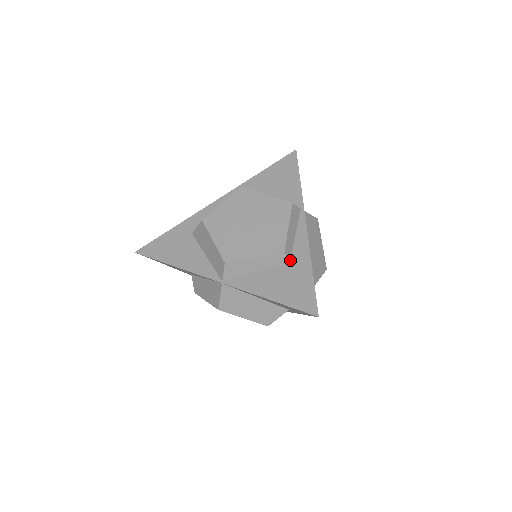
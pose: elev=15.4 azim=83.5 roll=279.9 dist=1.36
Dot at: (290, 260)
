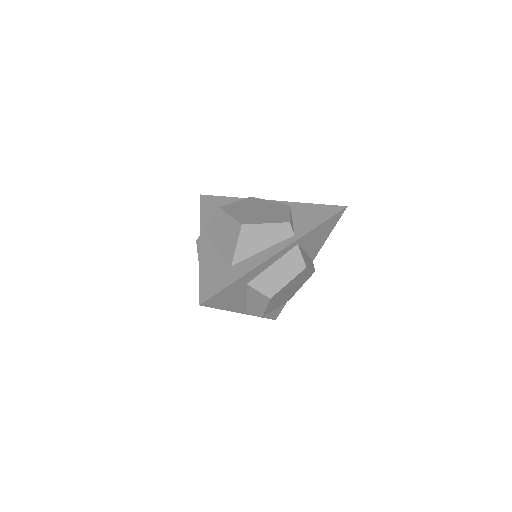
Dot at: occluded
